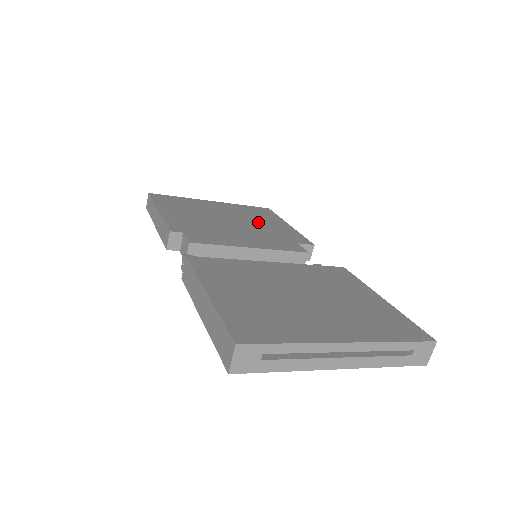
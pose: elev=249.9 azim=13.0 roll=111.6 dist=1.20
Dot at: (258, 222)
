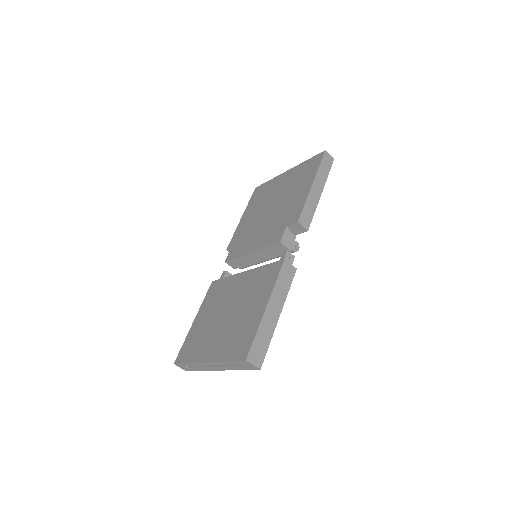
Dot at: (289, 197)
